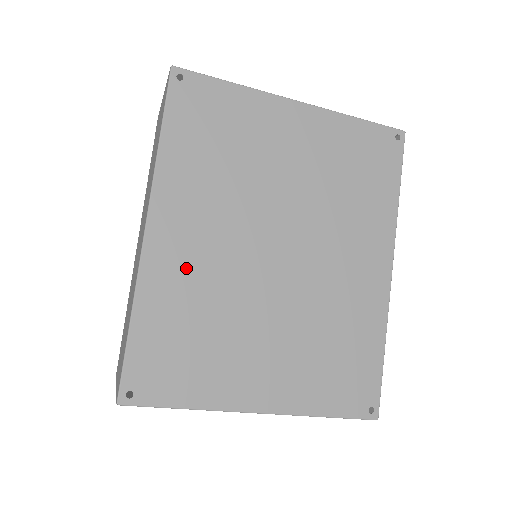
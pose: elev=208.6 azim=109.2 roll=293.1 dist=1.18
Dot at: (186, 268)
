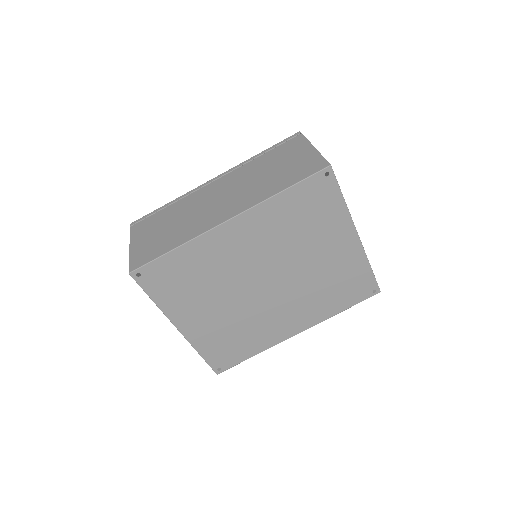
Dot at: (222, 252)
